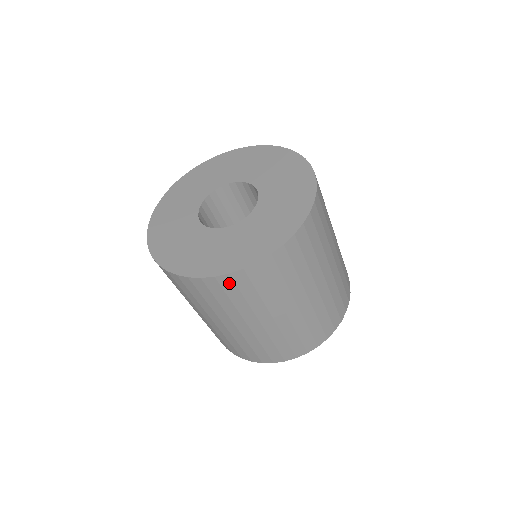
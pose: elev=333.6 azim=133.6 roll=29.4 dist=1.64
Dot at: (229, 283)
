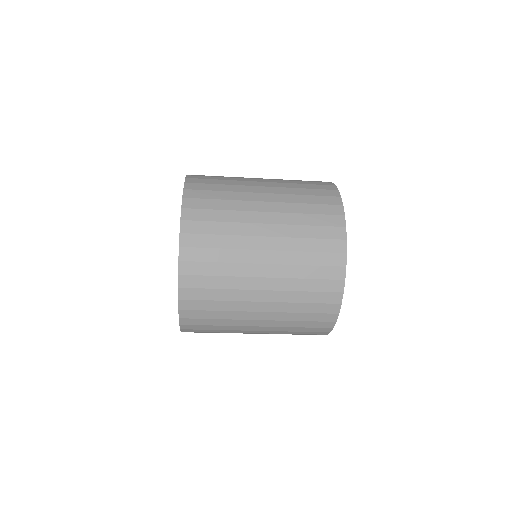
Dot at: (191, 321)
